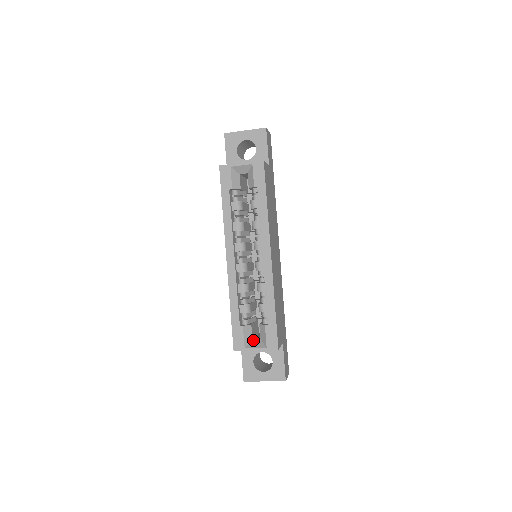
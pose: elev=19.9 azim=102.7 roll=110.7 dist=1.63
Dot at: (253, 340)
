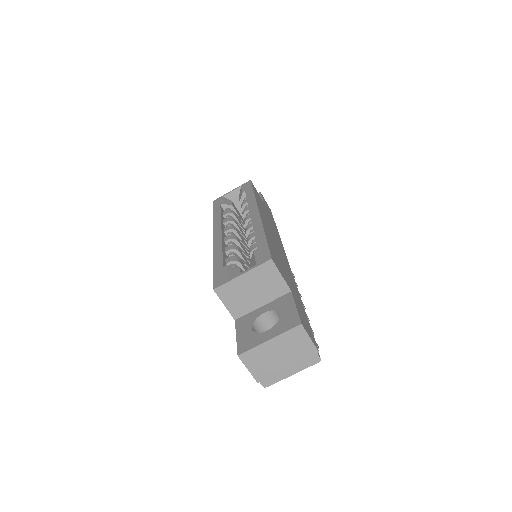
Dot at: occluded
